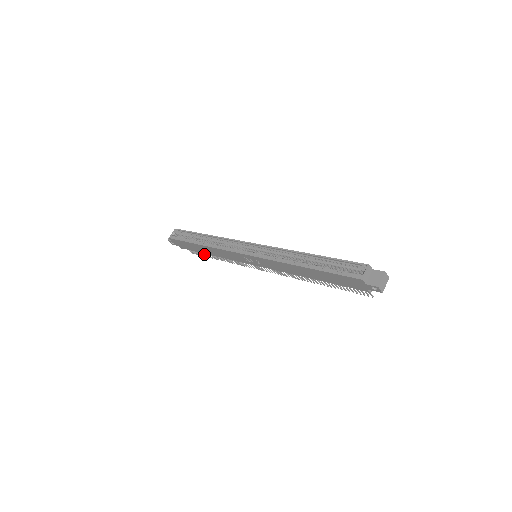
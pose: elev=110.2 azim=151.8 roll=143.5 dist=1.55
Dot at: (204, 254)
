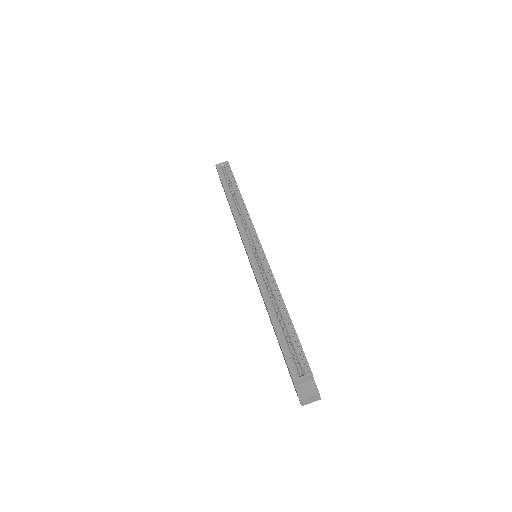
Dot at: occluded
